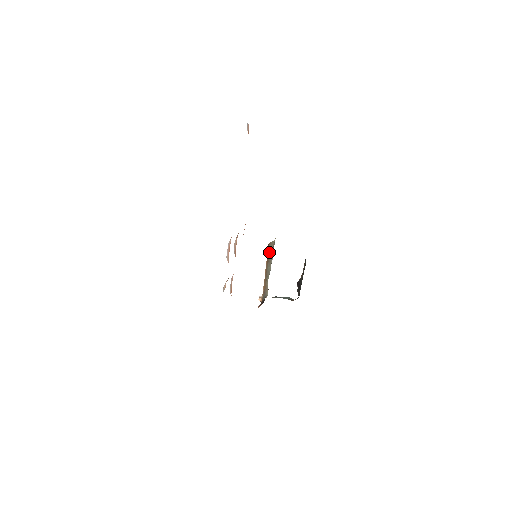
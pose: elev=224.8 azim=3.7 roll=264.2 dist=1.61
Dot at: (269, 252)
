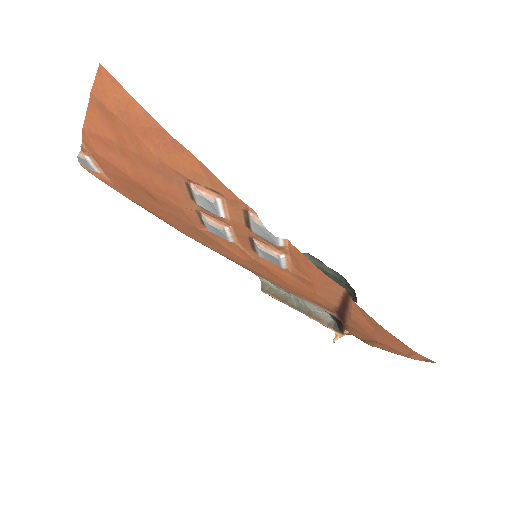
Dot at: (273, 295)
